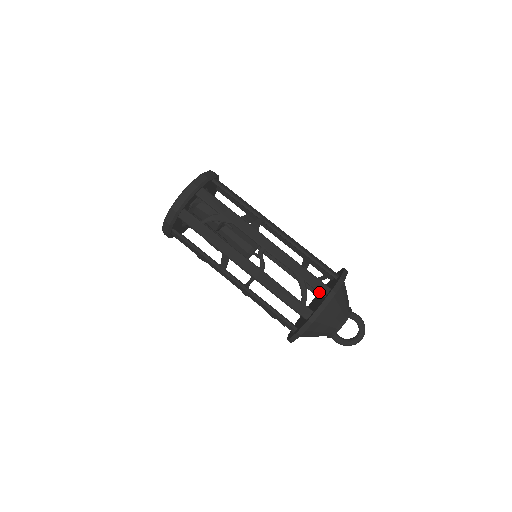
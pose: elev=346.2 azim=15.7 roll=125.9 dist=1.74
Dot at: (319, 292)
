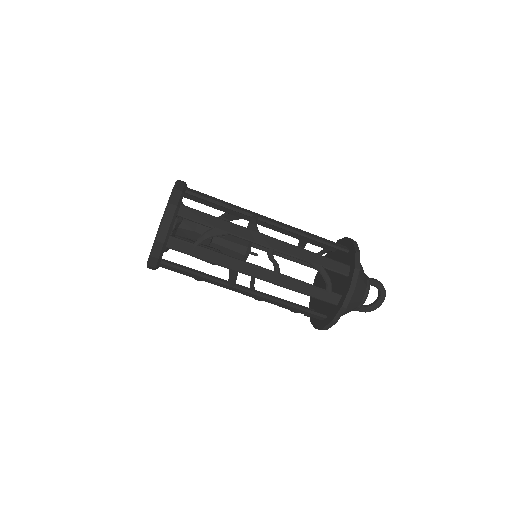
Dot at: (341, 274)
